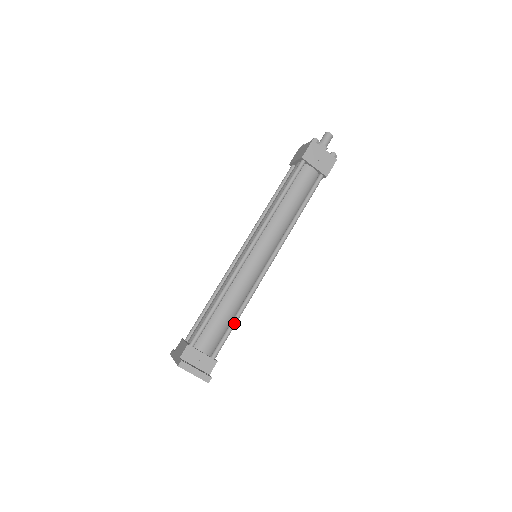
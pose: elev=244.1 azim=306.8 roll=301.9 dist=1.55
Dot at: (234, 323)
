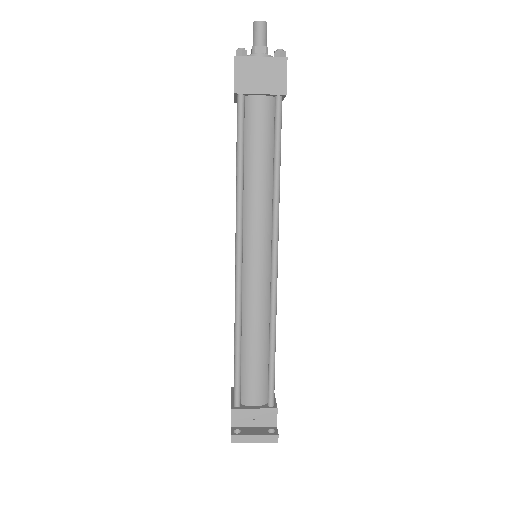
Dot at: (272, 356)
